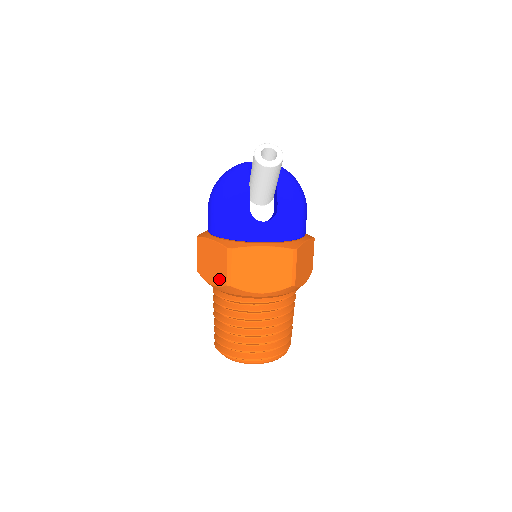
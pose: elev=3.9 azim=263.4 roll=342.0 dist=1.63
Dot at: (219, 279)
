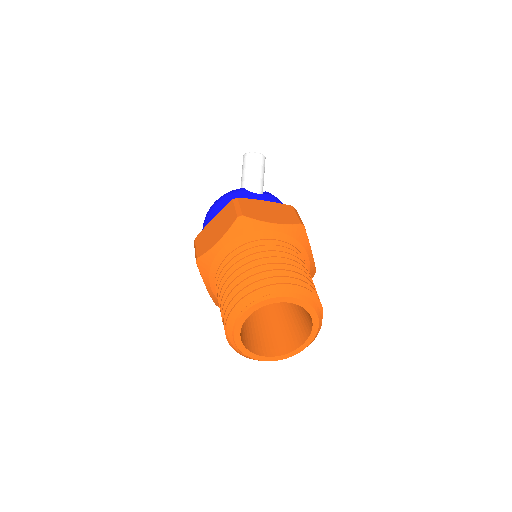
Dot at: (227, 225)
